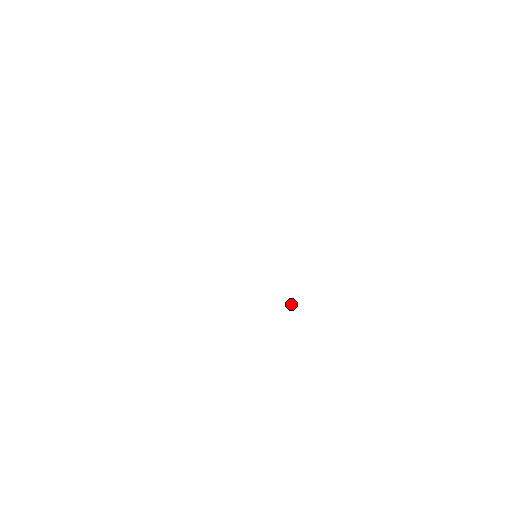
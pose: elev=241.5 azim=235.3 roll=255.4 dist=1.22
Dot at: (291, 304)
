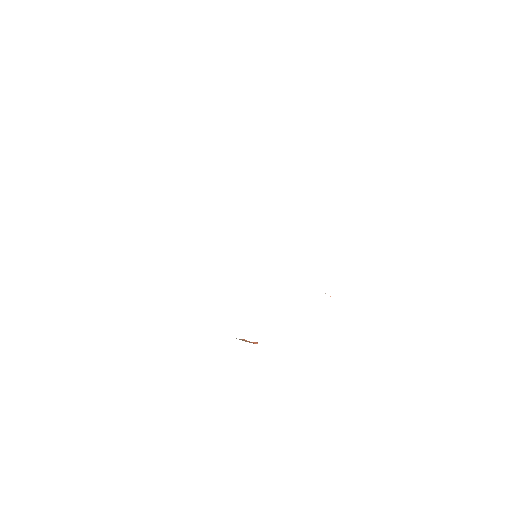
Dot at: occluded
